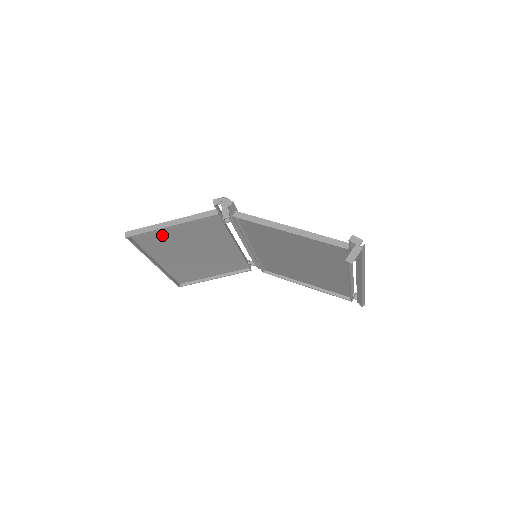
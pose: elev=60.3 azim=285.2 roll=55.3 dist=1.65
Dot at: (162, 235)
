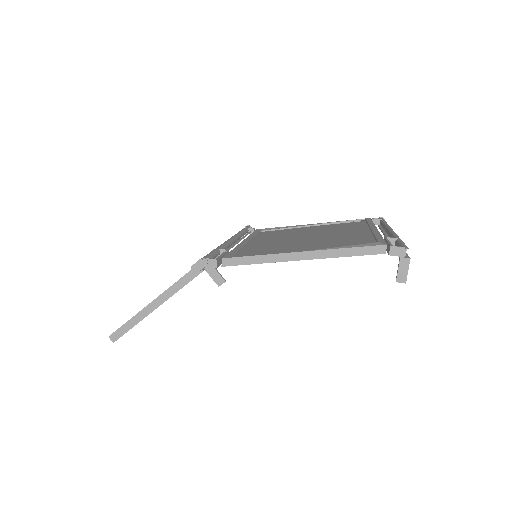
Dot at: occluded
